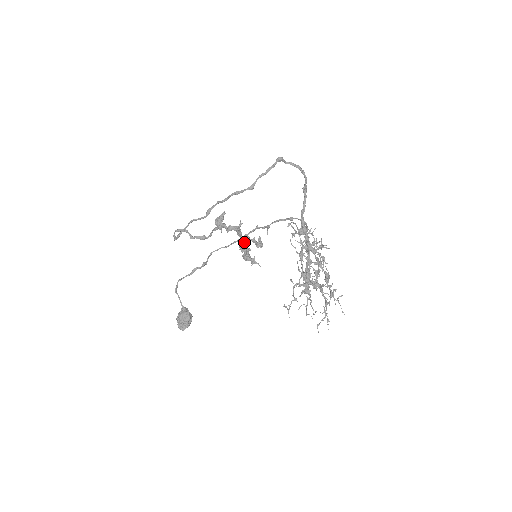
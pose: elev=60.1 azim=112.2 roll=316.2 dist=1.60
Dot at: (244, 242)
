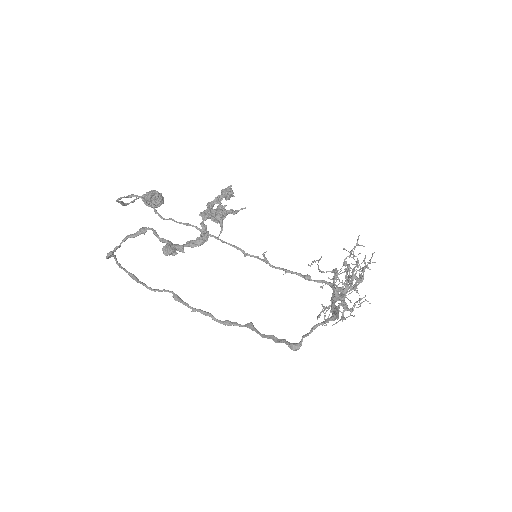
Dot at: (210, 217)
